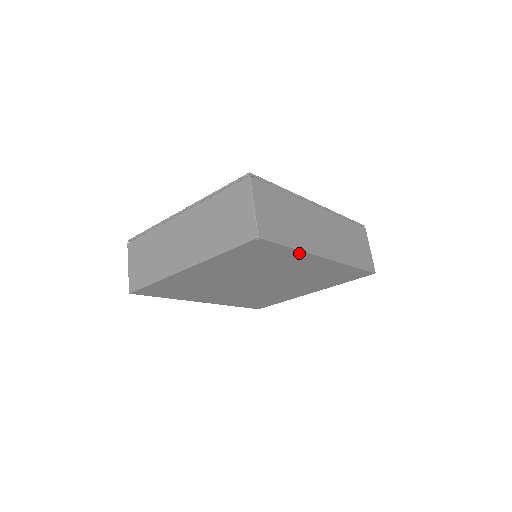
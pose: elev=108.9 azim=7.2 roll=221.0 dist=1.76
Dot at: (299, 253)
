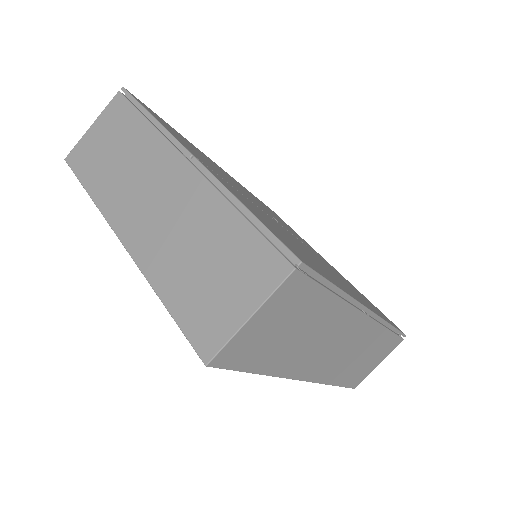
Dot at: occluded
